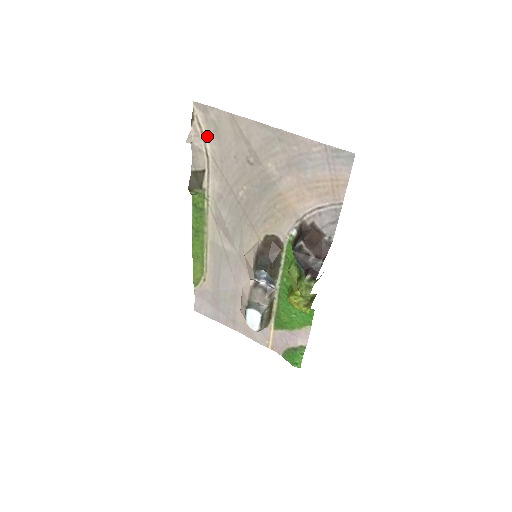
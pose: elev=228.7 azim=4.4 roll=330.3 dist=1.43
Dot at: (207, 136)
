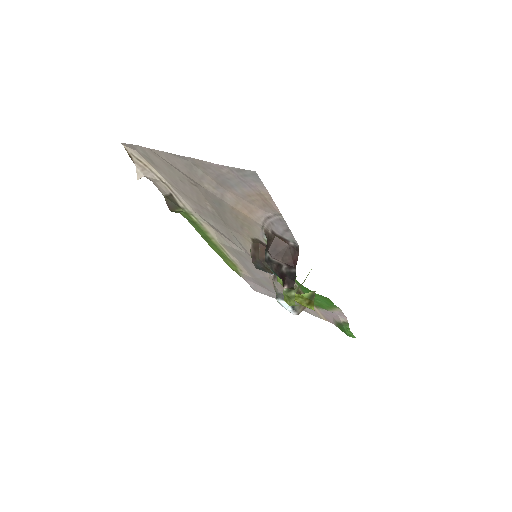
Dot at: (151, 167)
